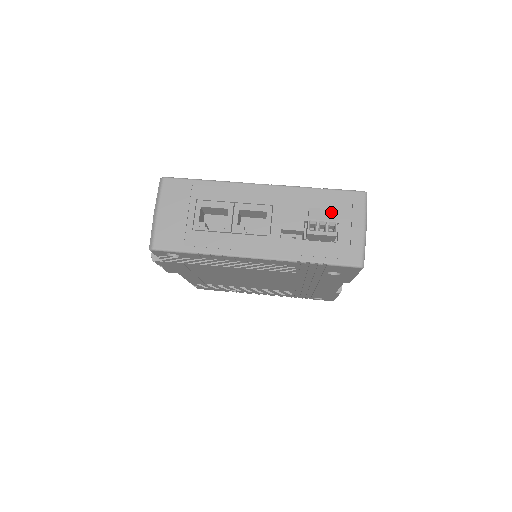
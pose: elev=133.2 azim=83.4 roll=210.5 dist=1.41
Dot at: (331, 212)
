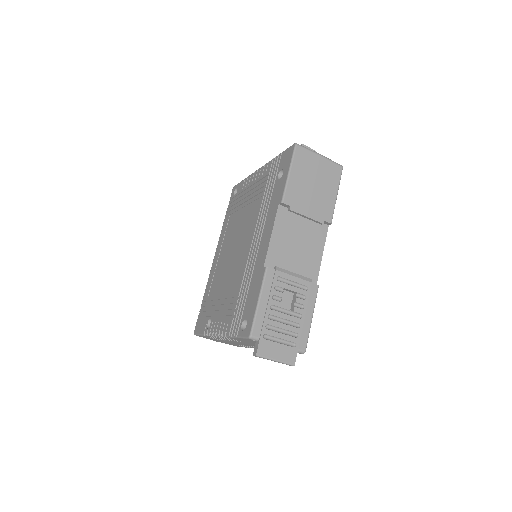
Dot at: occluded
